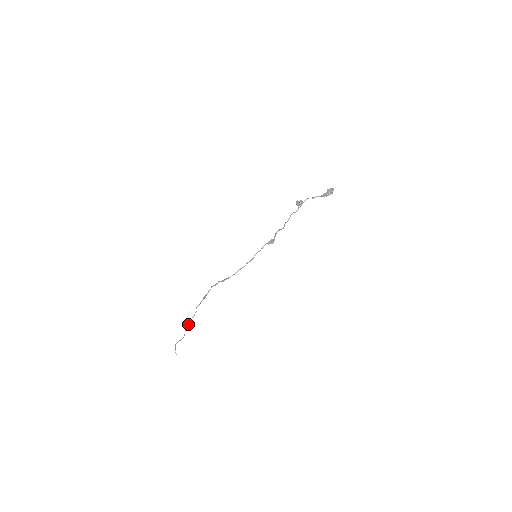
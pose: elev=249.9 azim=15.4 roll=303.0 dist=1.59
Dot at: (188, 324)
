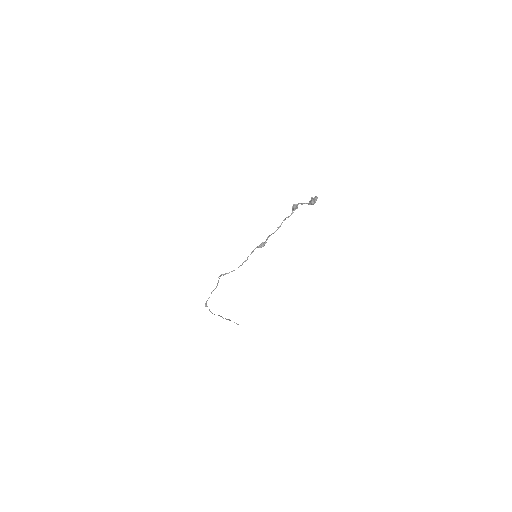
Dot at: (206, 305)
